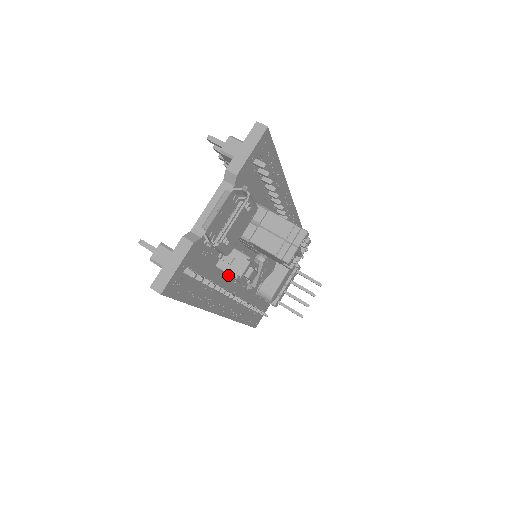
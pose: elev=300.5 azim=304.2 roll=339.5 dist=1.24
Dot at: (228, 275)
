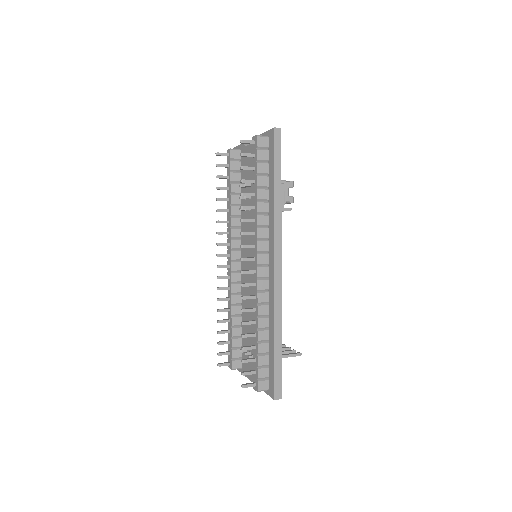
Dot at: occluded
